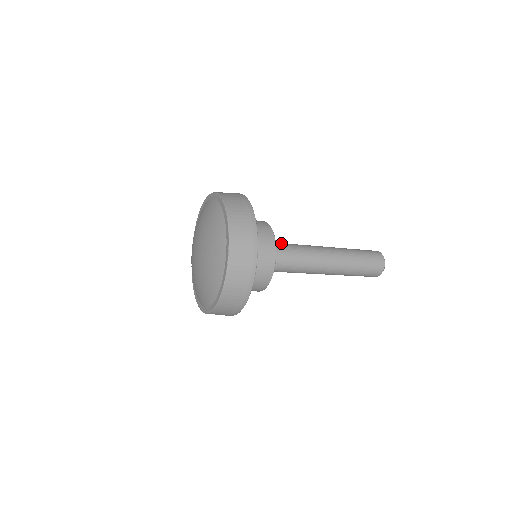
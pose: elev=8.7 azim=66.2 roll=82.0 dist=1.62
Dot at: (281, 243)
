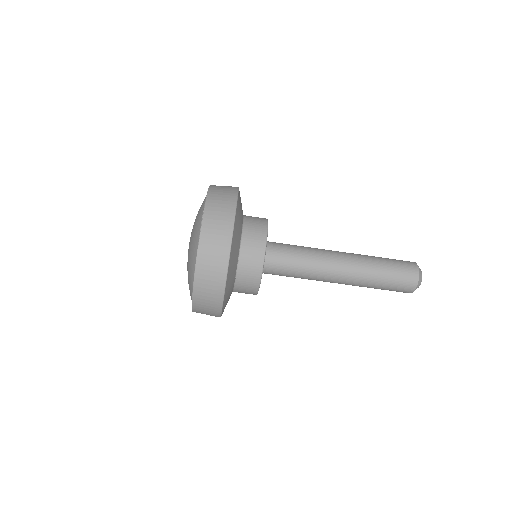
Dot at: occluded
